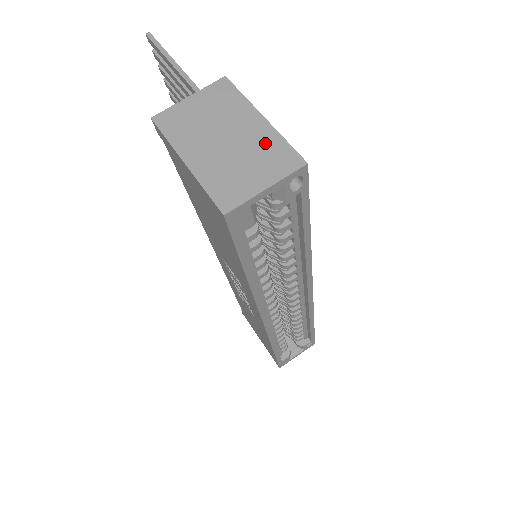
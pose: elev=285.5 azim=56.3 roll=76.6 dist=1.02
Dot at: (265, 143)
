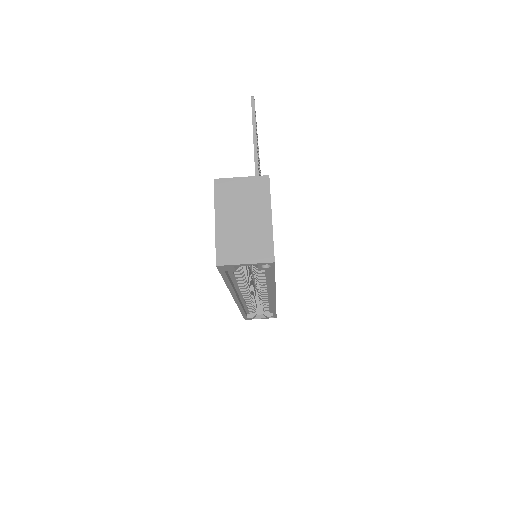
Dot at: (262, 236)
